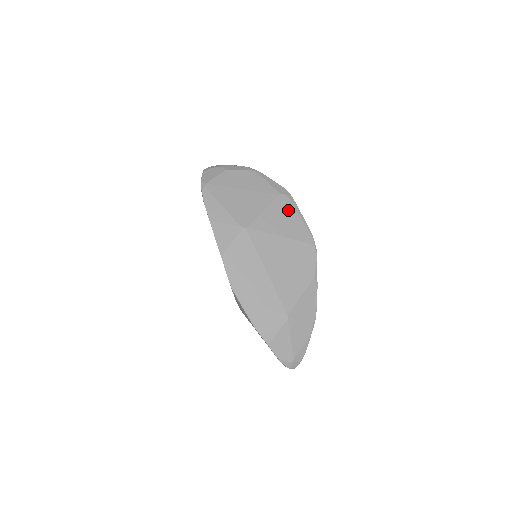
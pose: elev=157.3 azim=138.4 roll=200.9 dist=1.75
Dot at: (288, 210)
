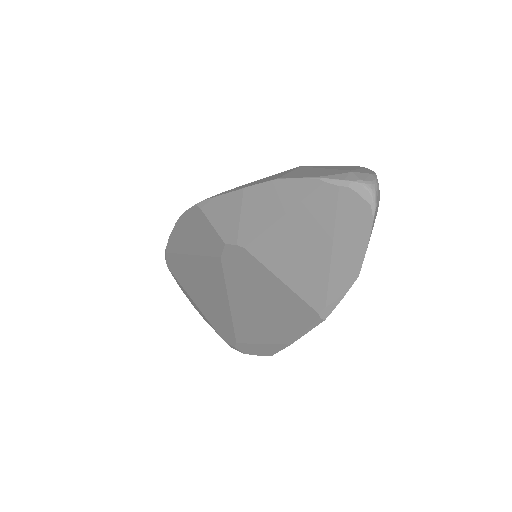
Dot at: occluded
